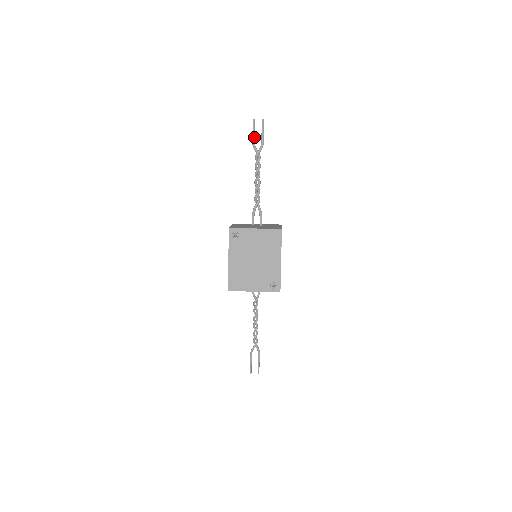
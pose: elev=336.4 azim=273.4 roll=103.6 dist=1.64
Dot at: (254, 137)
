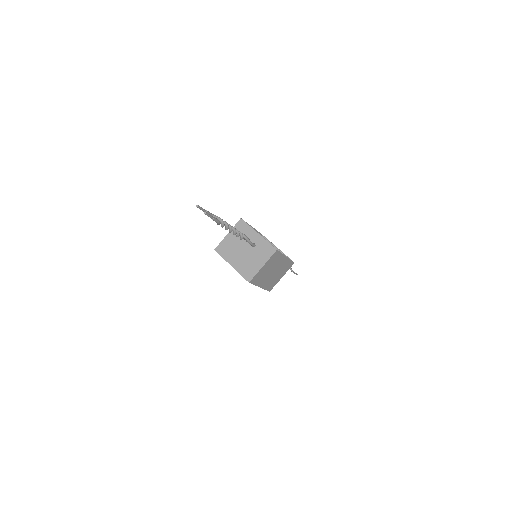
Dot at: occluded
